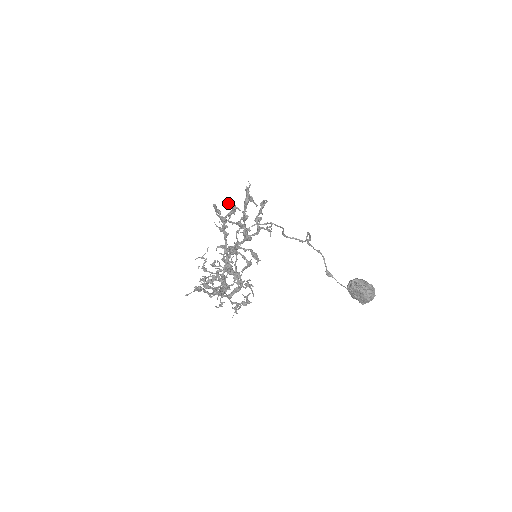
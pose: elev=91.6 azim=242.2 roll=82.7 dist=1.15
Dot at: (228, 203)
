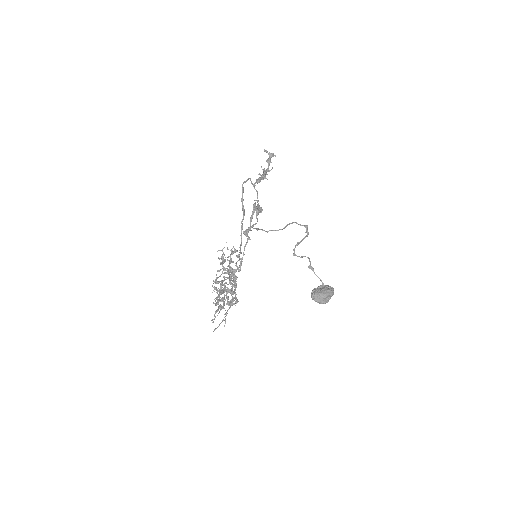
Dot at: (258, 174)
